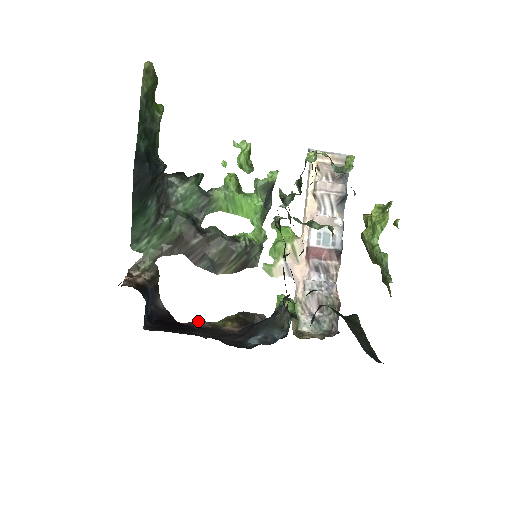
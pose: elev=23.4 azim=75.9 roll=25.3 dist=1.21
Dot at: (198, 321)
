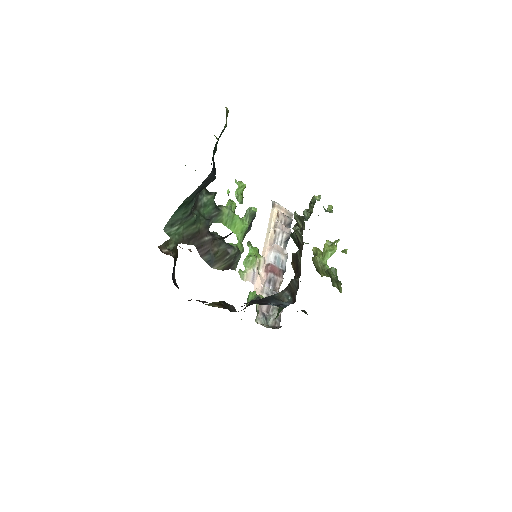
Dot at: (197, 300)
